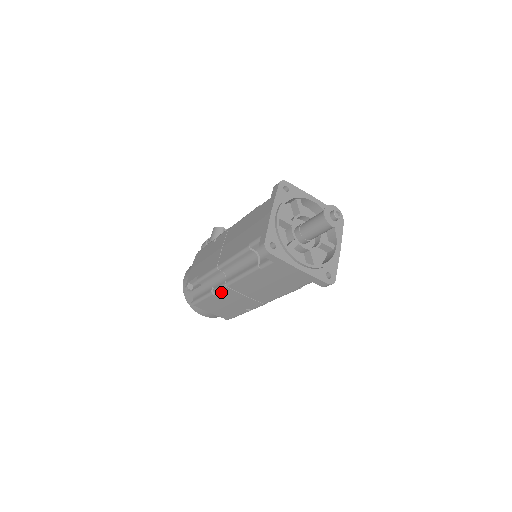
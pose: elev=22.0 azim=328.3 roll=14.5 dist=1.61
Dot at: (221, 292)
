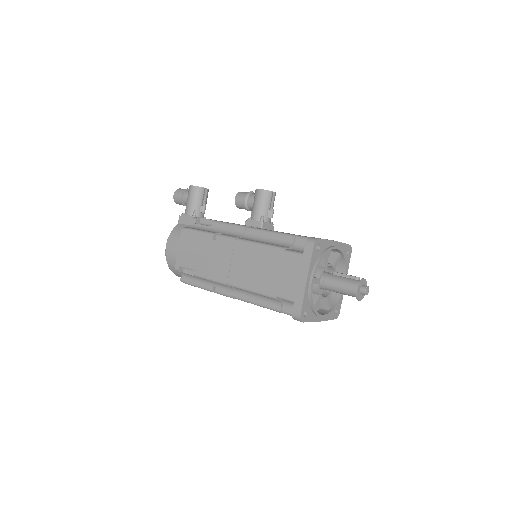
Dot at: (224, 295)
